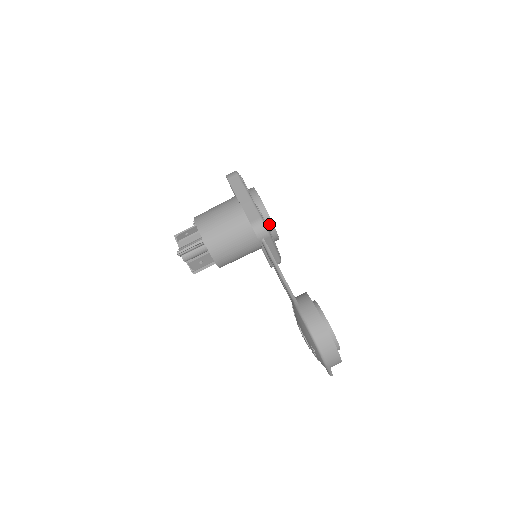
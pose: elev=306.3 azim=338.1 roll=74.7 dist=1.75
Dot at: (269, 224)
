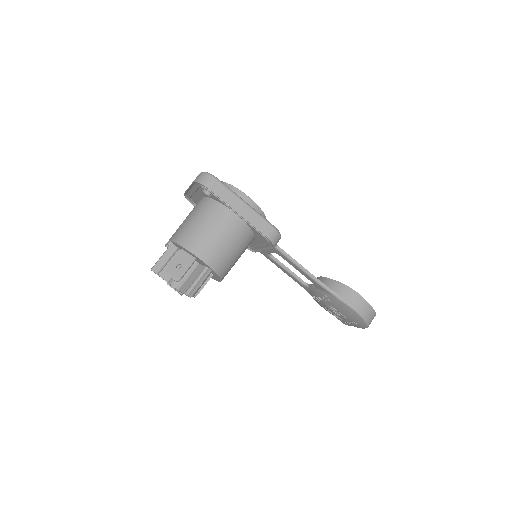
Dot at: occluded
